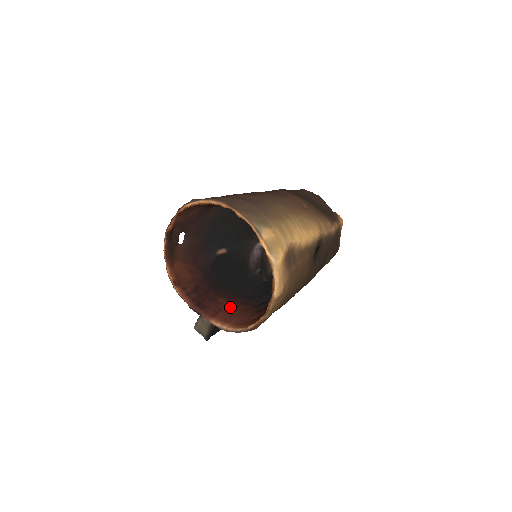
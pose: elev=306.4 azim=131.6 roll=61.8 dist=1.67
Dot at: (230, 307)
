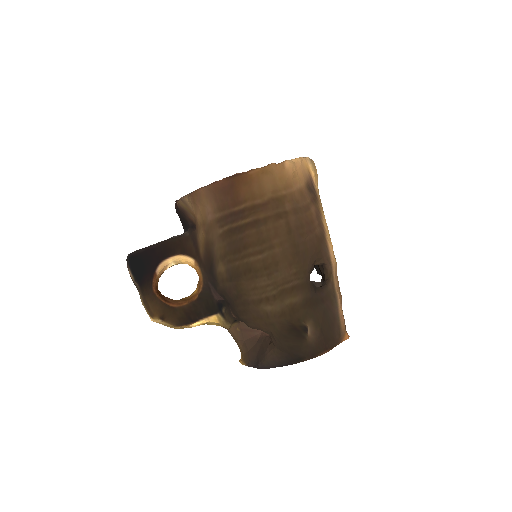
Dot at: occluded
